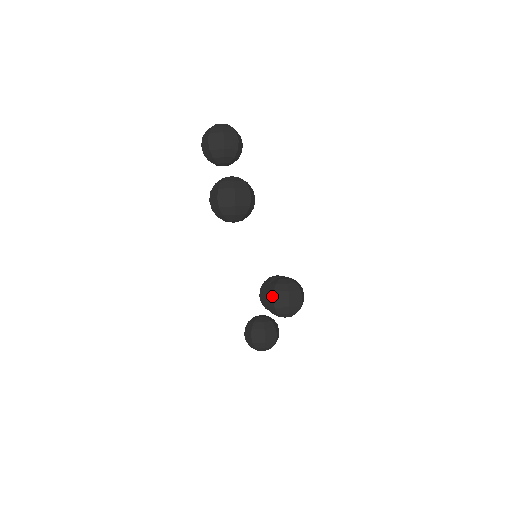
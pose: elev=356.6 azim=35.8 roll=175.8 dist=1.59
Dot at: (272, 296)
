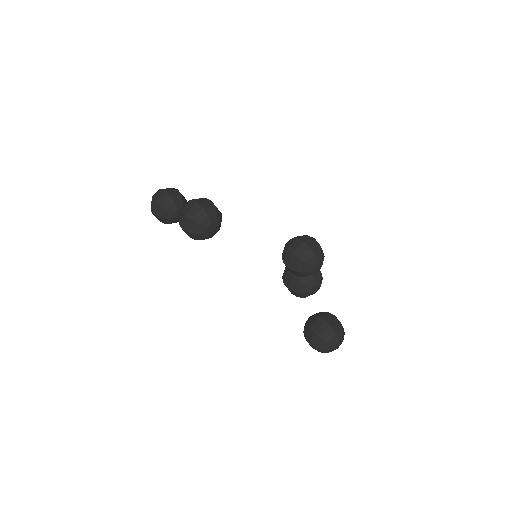
Dot at: (289, 253)
